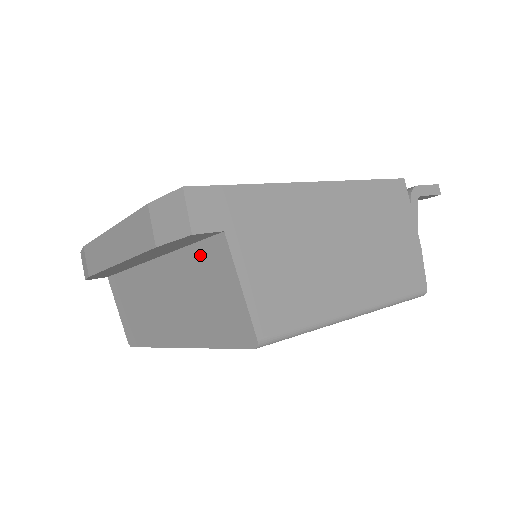
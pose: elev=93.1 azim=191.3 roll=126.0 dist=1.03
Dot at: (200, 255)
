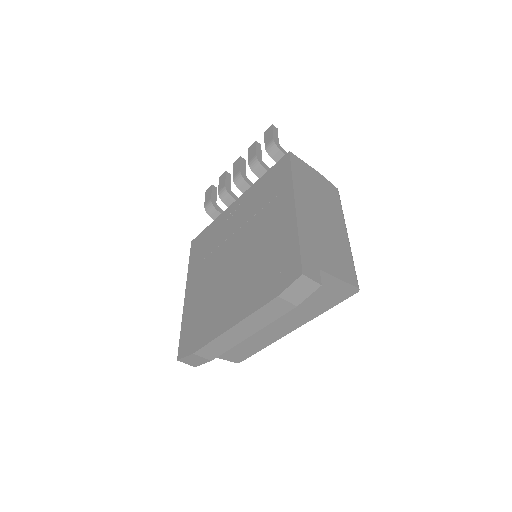
Dot at: occluded
